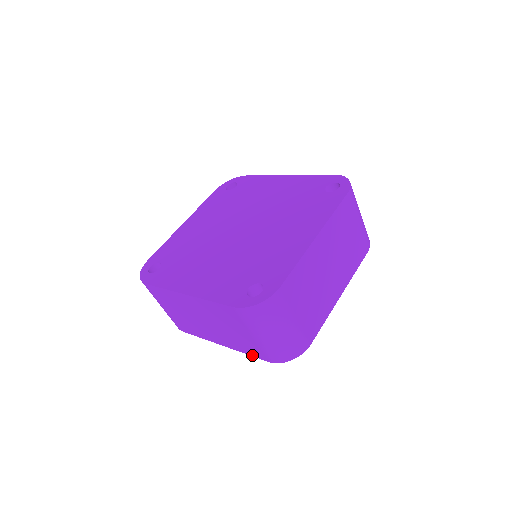
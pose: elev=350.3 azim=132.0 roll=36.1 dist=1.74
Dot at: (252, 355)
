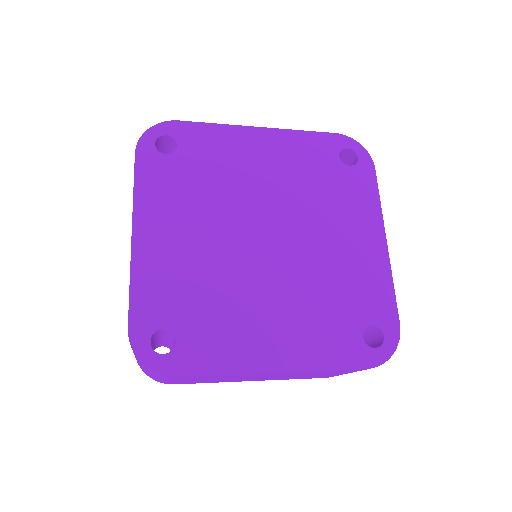
Dot at: occluded
